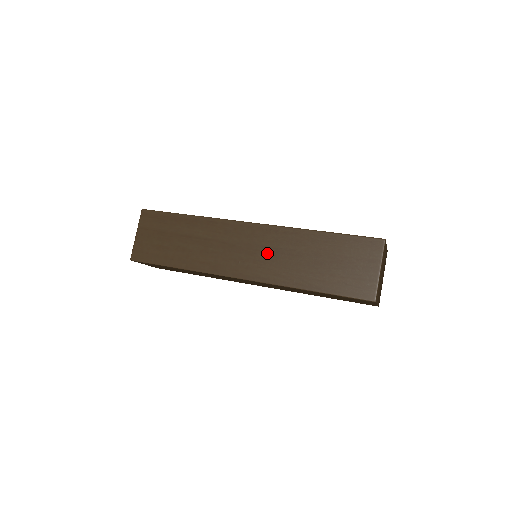
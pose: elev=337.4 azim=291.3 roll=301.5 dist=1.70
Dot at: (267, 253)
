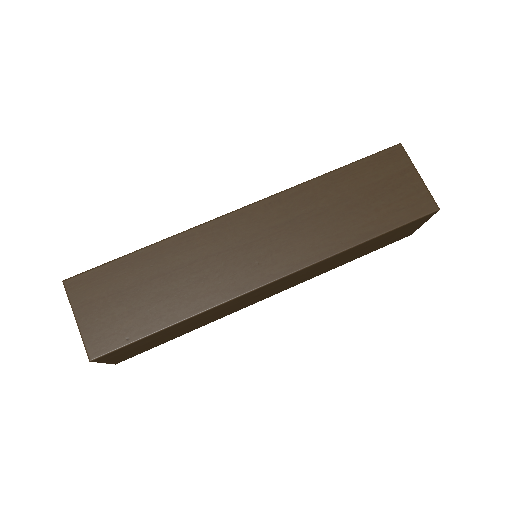
Dot at: (285, 231)
